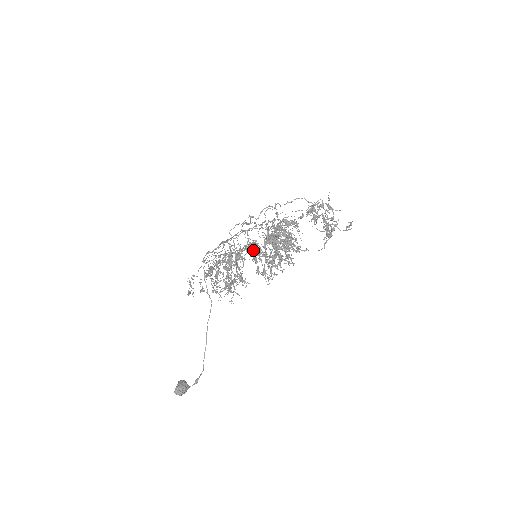
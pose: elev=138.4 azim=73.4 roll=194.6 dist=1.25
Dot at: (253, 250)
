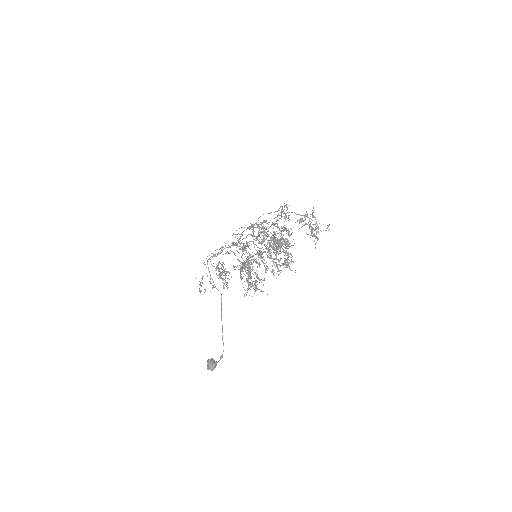
Dot at: (260, 255)
